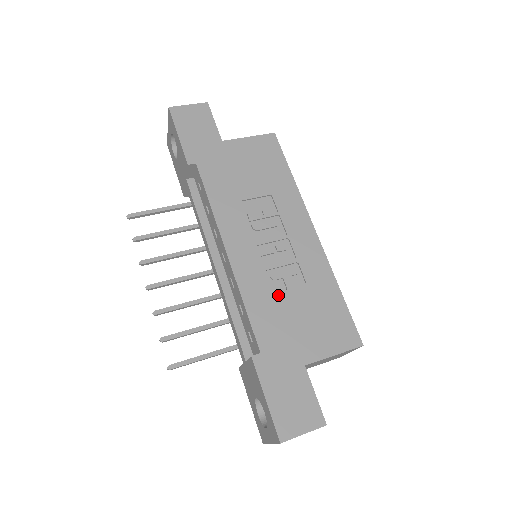
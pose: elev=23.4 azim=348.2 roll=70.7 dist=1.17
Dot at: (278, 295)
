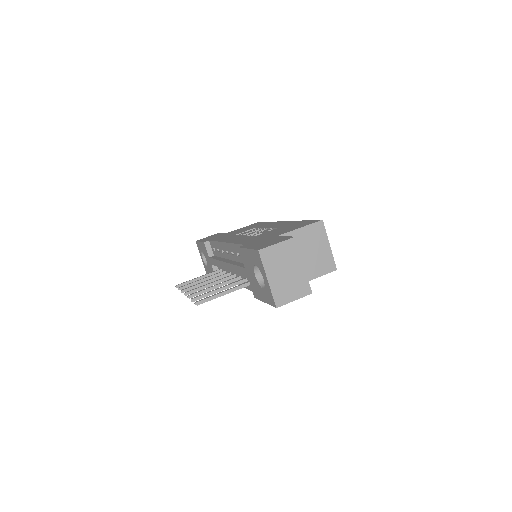
Dot at: (258, 235)
